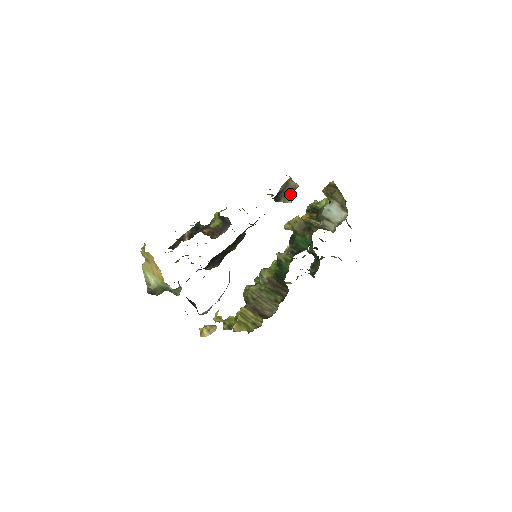
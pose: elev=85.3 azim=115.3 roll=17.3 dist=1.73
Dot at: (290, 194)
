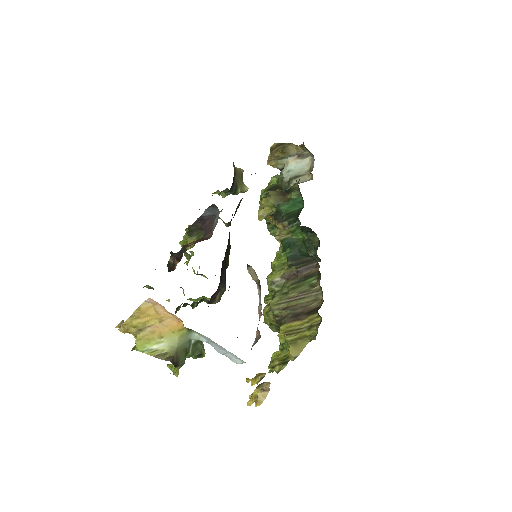
Dot at: (242, 180)
